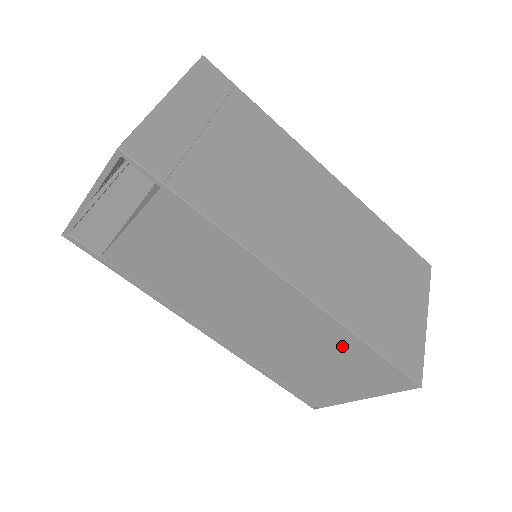
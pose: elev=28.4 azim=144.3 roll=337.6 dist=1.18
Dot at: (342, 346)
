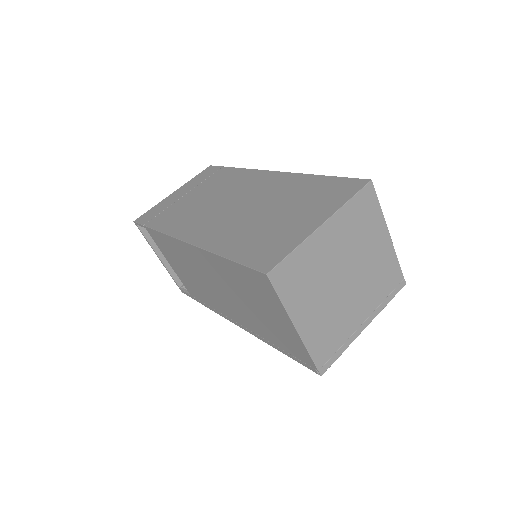
Dot at: (229, 272)
